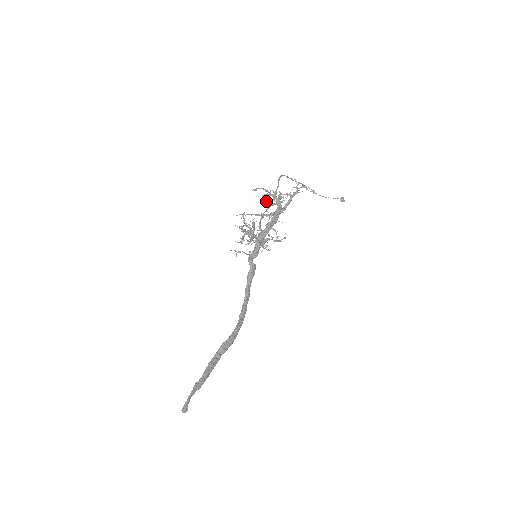
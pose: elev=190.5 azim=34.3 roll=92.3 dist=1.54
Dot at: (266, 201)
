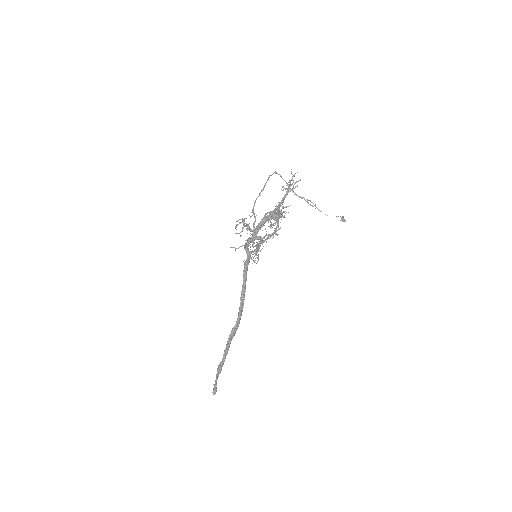
Dot at: (272, 225)
